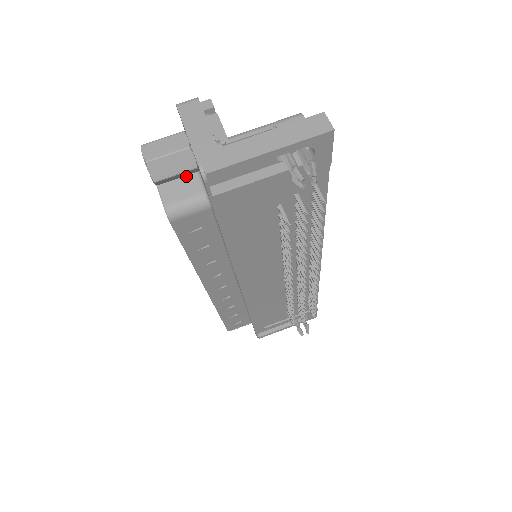
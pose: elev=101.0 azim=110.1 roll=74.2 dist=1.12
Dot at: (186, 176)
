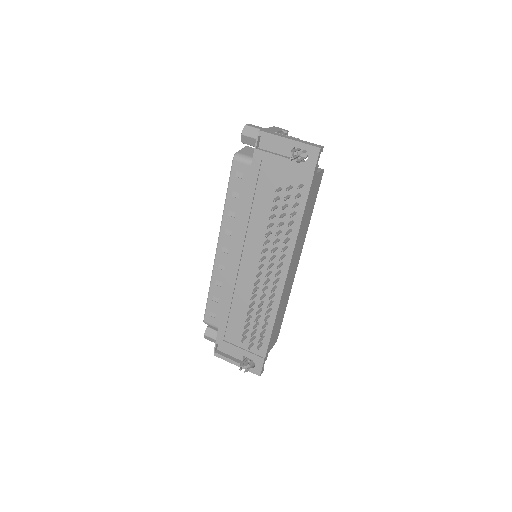
Dot at: occluded
